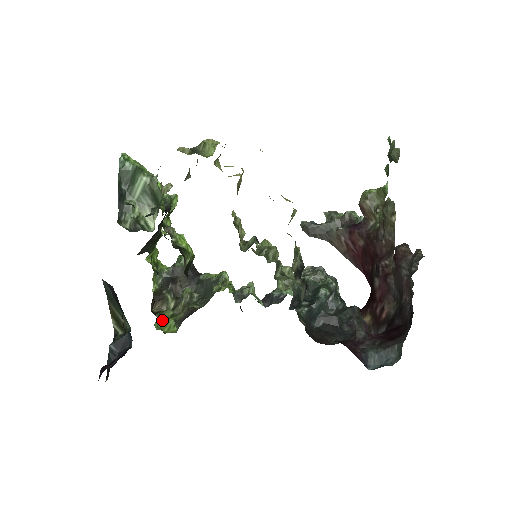
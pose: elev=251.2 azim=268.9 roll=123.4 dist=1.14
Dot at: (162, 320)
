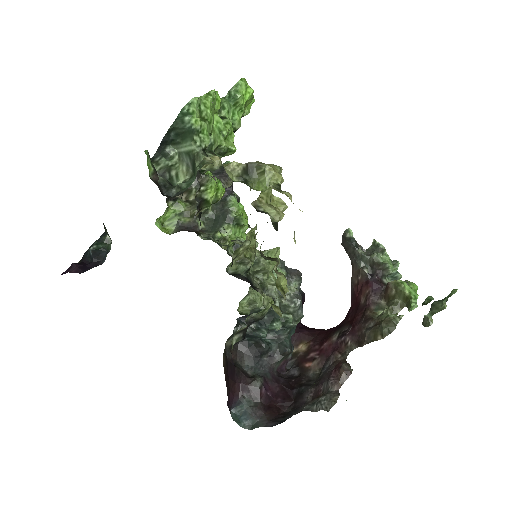
Dot at: (169, 213)
